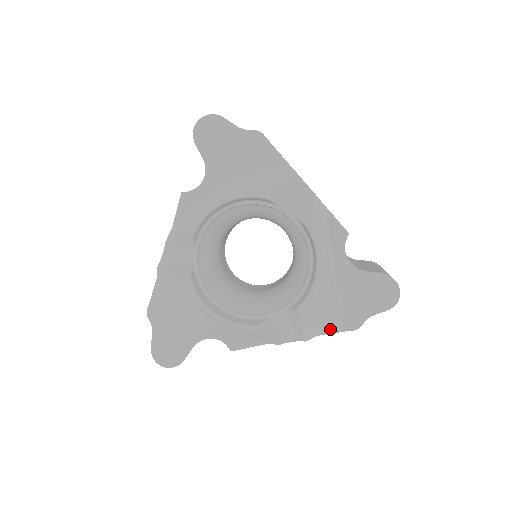
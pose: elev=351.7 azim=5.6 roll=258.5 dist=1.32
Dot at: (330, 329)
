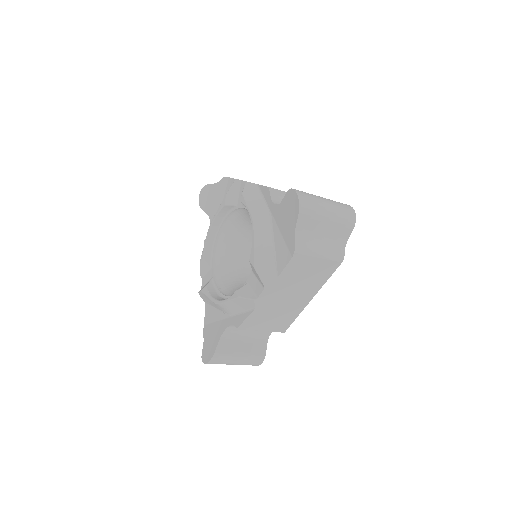
Dot at: (282, 265)
